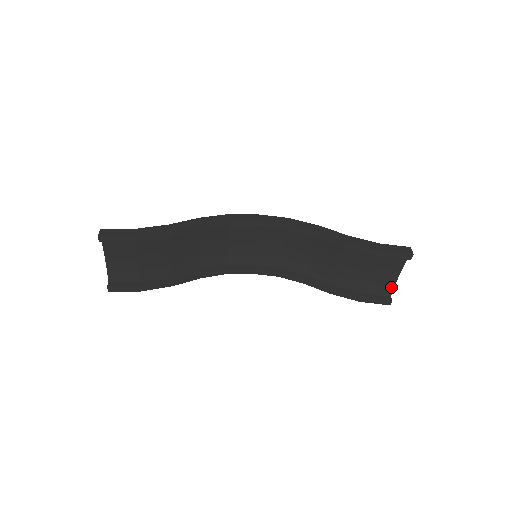
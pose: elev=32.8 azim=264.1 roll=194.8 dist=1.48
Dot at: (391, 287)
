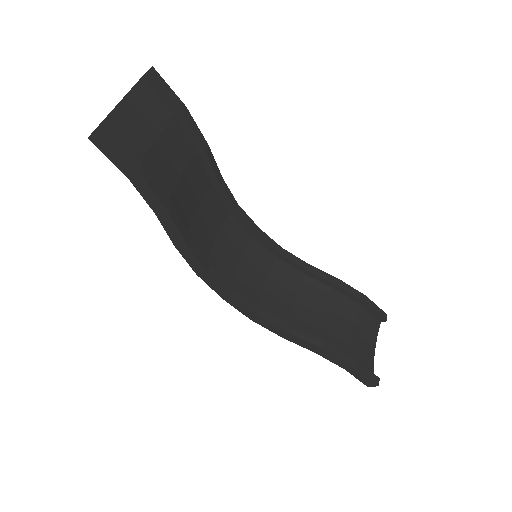
Dot at: (371, 365)
